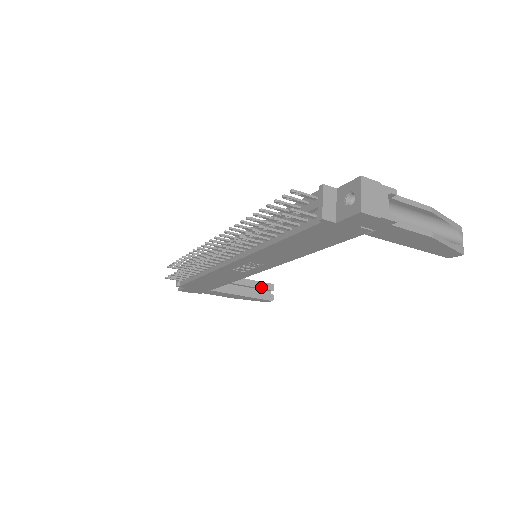
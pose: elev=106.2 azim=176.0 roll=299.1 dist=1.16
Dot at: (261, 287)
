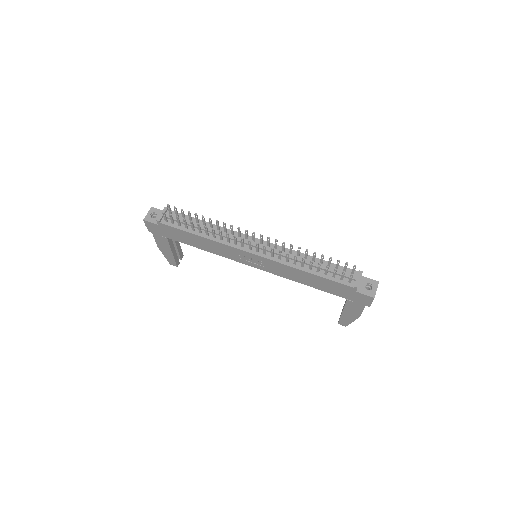
Dot at: (180, 253)
